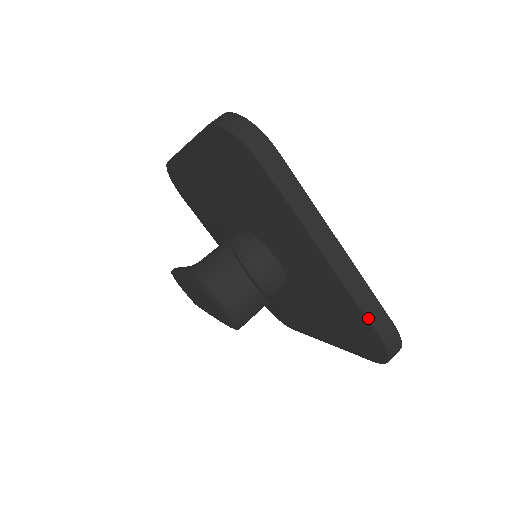
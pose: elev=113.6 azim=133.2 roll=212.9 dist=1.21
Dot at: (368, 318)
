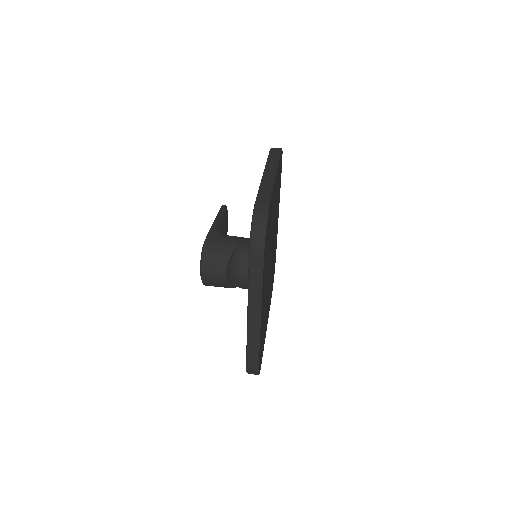
Dot at: (247, 354)
